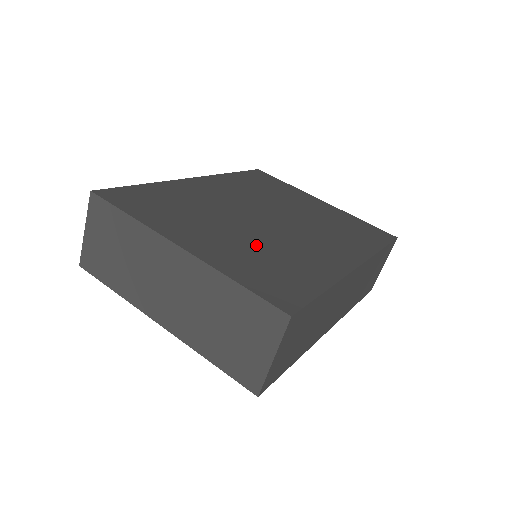
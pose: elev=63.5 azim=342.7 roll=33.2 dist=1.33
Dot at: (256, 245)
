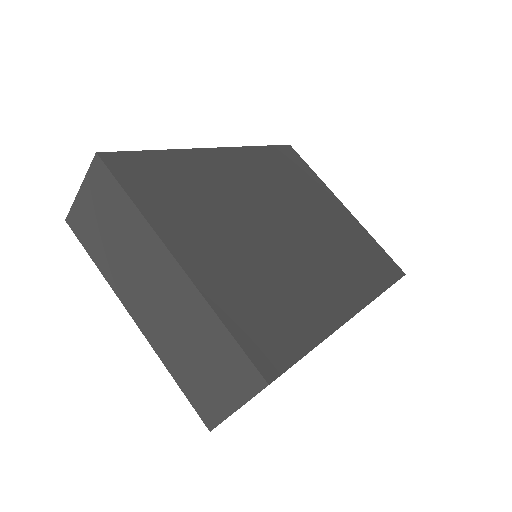
Dot at: (259, 268)
